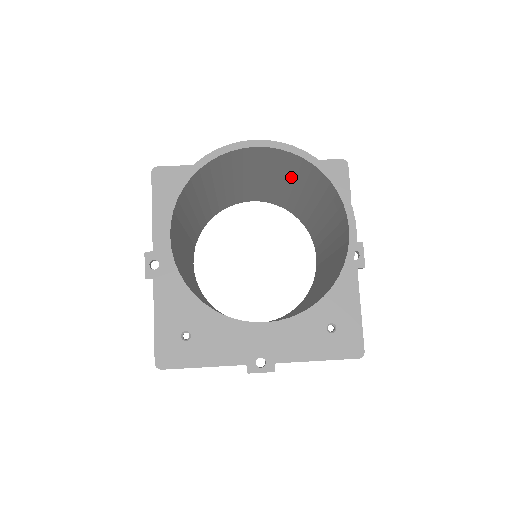
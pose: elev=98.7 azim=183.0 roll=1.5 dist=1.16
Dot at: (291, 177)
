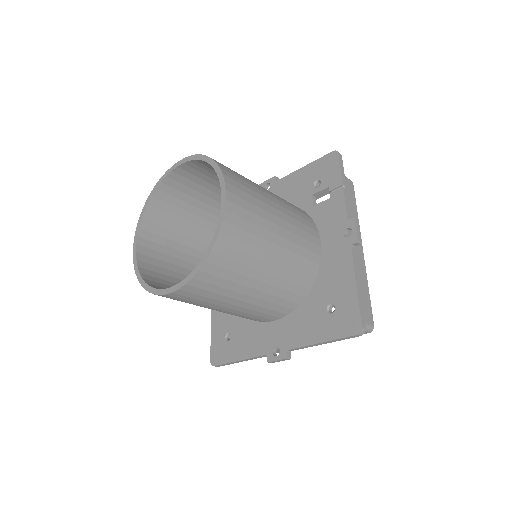
Dot at: occluded
